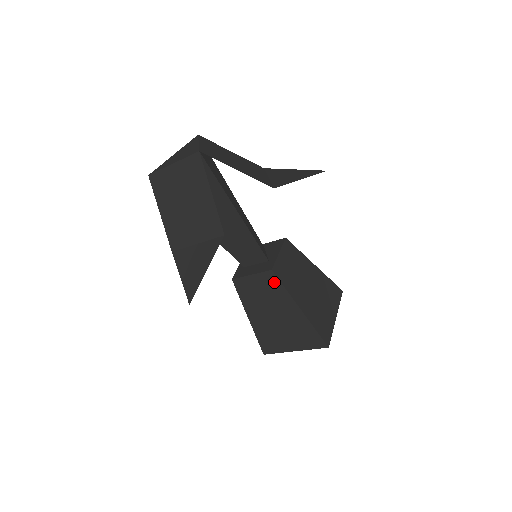
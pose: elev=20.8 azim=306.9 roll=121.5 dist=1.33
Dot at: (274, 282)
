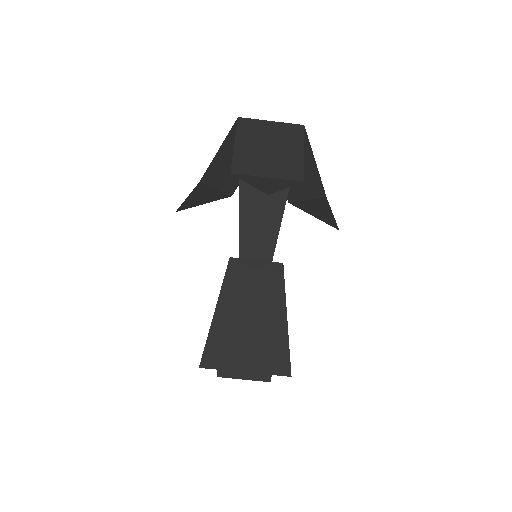
Dot at: (277, 277)
